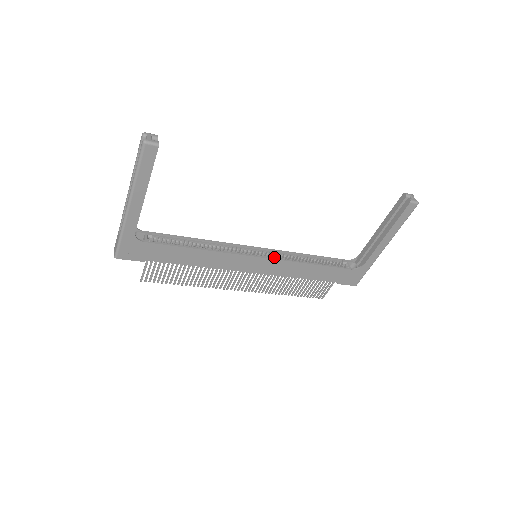
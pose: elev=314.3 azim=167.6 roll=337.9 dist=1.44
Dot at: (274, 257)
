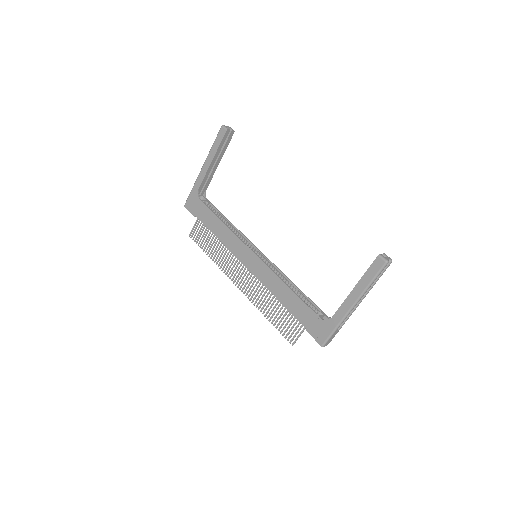
Dot at: (267, 264)
